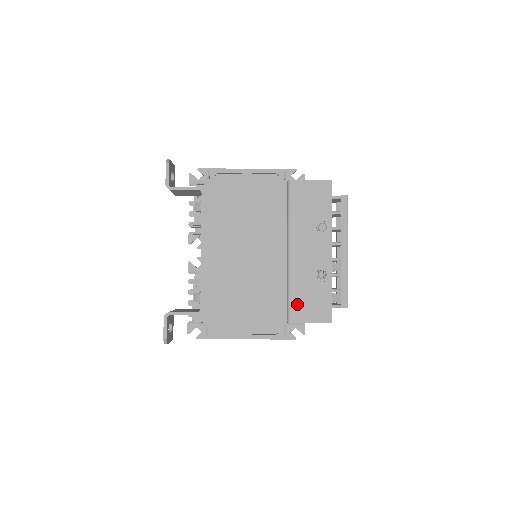
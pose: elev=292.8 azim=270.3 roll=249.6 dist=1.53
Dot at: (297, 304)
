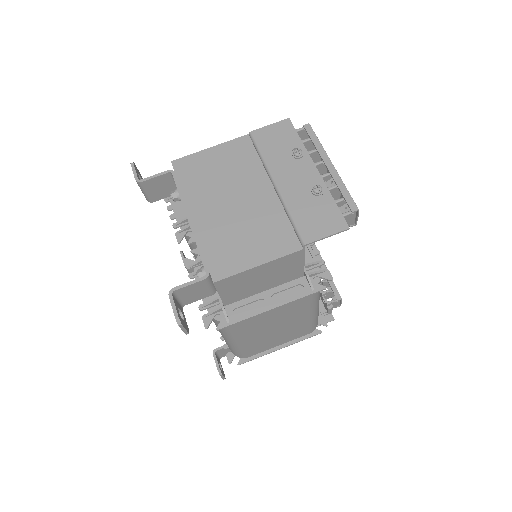
Dot at: (305, 225)
